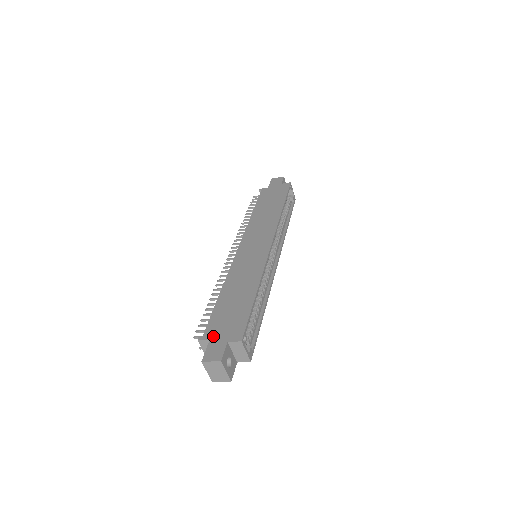
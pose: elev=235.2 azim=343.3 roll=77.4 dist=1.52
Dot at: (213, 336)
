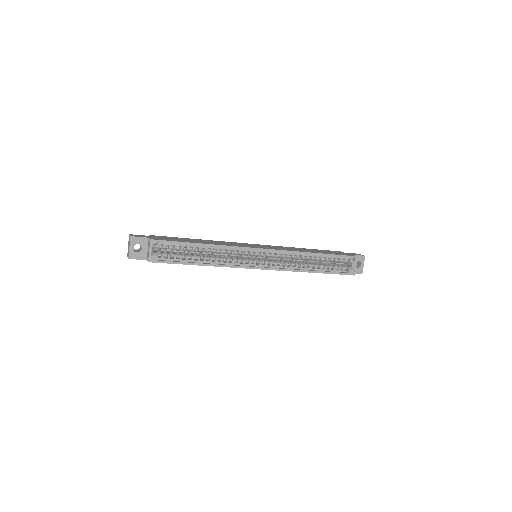
Dot at: (153, 236)
